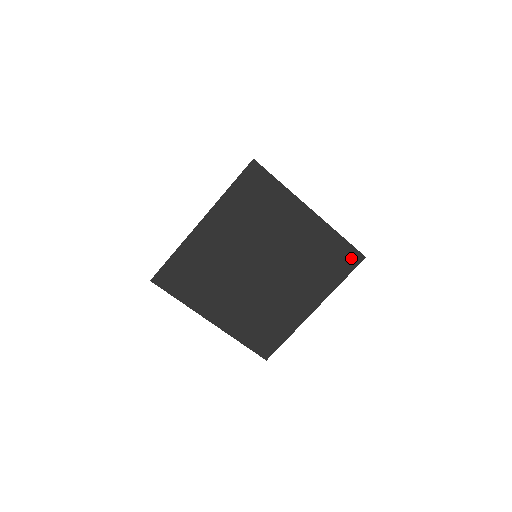
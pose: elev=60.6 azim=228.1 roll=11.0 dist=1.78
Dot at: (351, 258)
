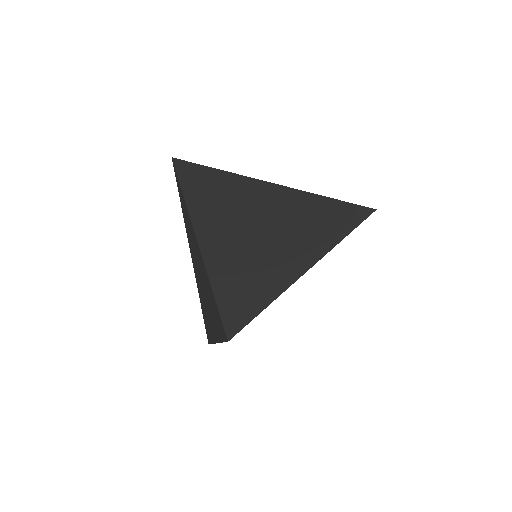
Dot at: occluded
